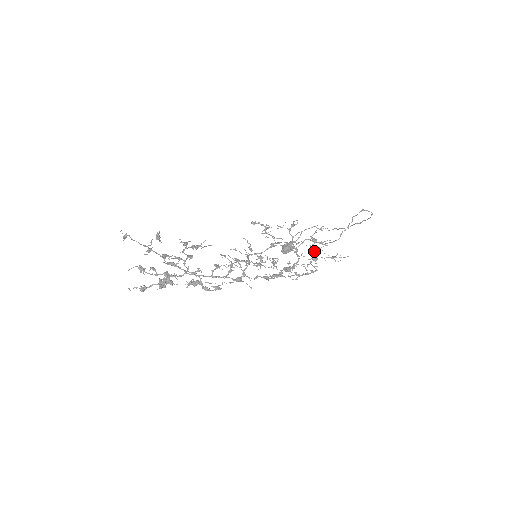
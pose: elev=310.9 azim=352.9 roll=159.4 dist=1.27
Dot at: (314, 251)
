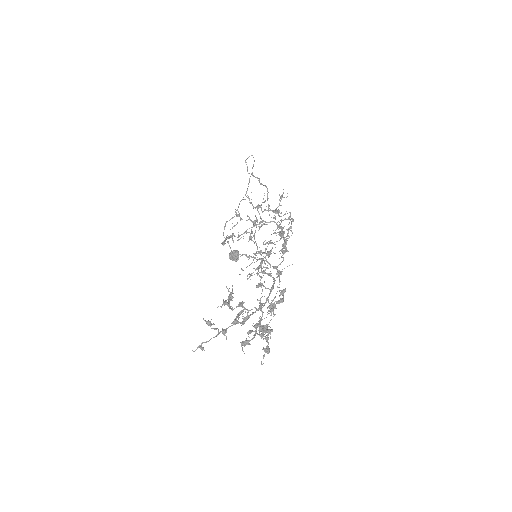
Dot at: (269, 210)
